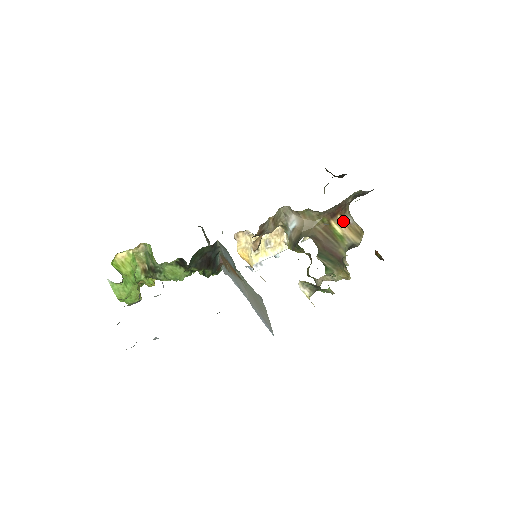
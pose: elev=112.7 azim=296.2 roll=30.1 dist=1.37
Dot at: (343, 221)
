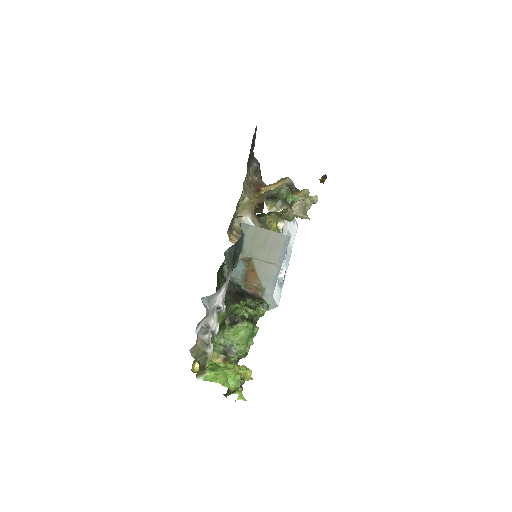
Dot at: (268, 187)
